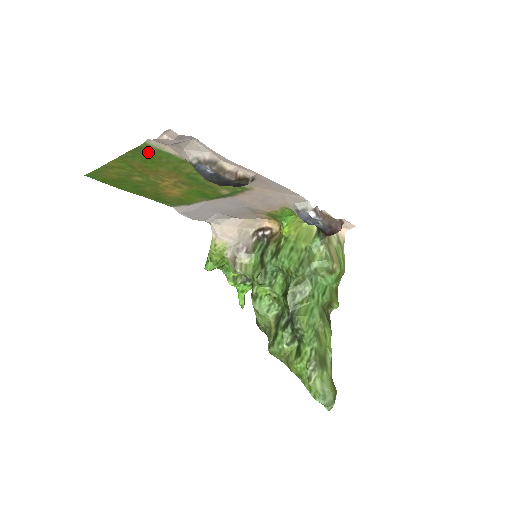
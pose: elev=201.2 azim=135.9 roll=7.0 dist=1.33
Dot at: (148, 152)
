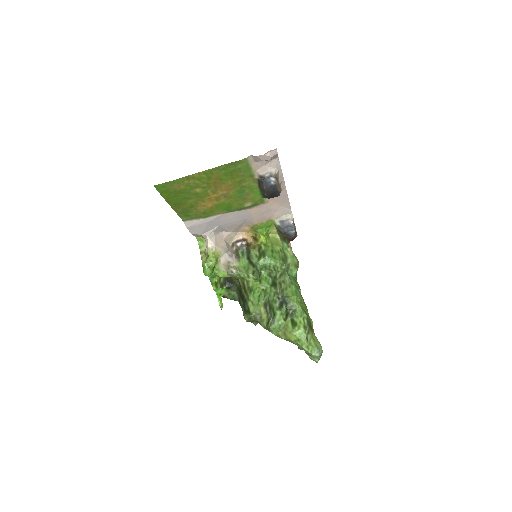
Dot at: (238, 166)
